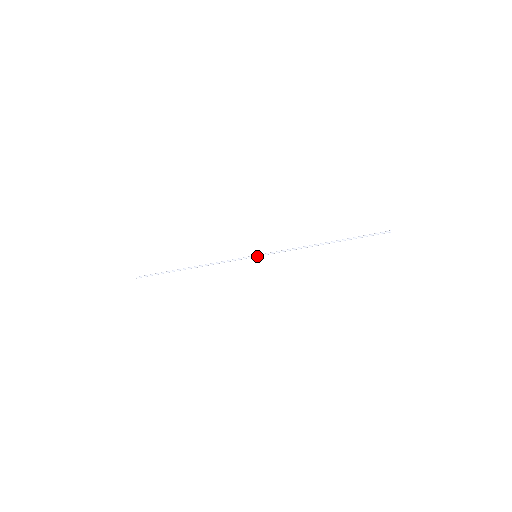
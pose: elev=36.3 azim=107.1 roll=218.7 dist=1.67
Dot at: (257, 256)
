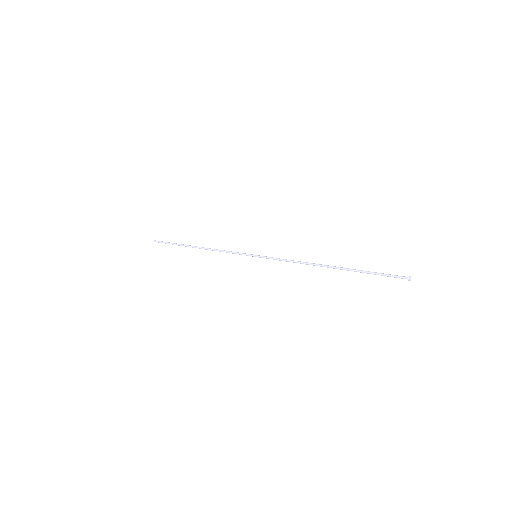
Dot at: occluded
